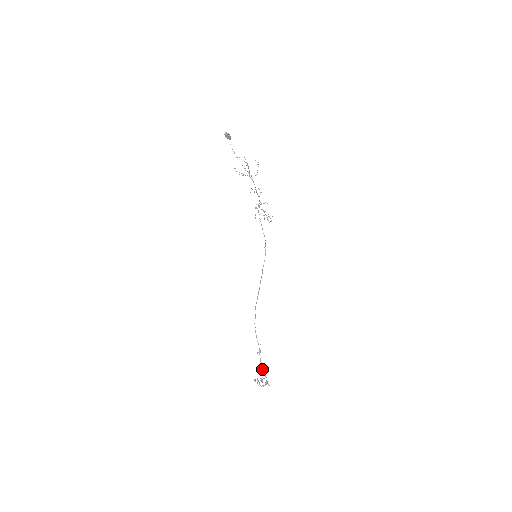
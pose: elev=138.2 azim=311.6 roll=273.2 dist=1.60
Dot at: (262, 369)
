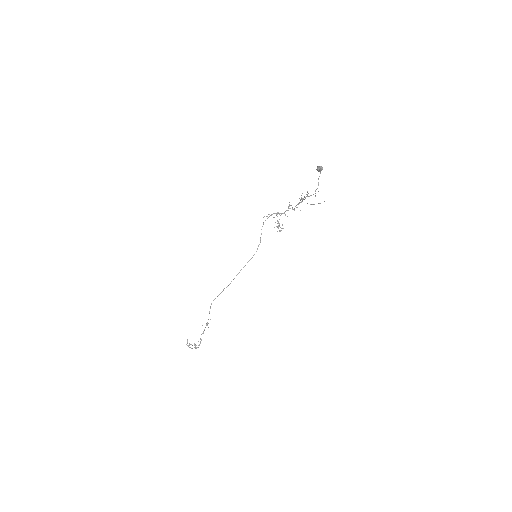
Dot at: occluded
